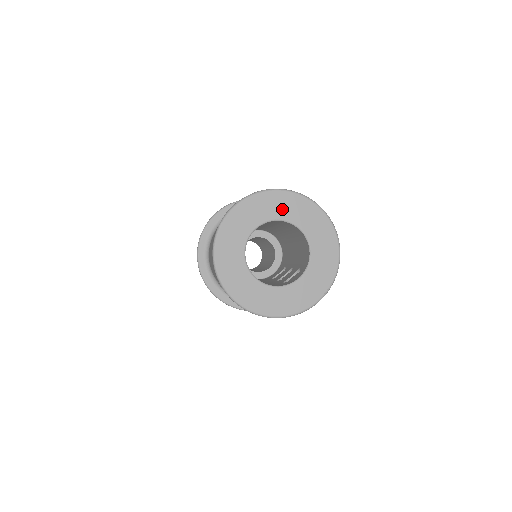
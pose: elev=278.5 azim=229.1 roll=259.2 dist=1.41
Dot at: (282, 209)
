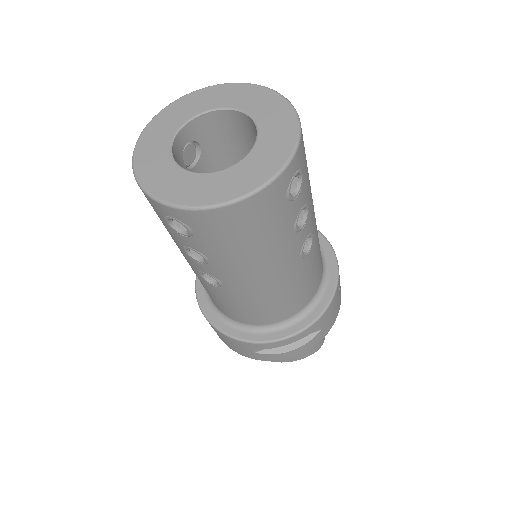
Dot at: (203, 103)
